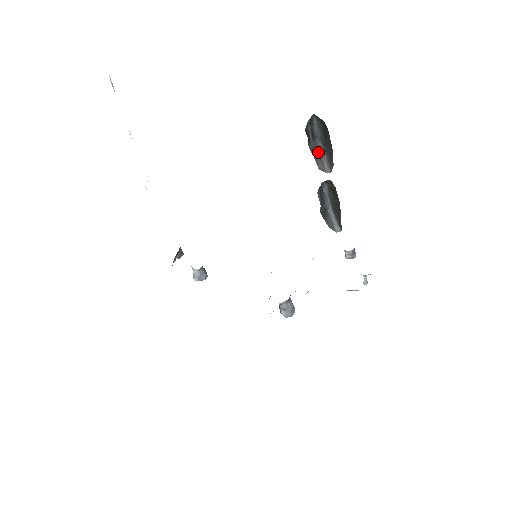
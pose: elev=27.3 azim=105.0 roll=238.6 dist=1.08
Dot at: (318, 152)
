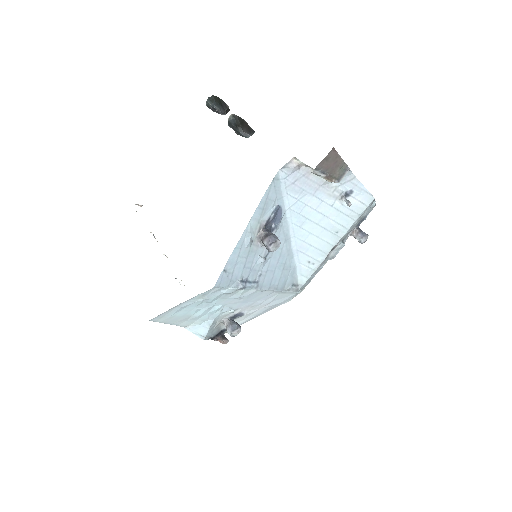
Dot at: occluded
